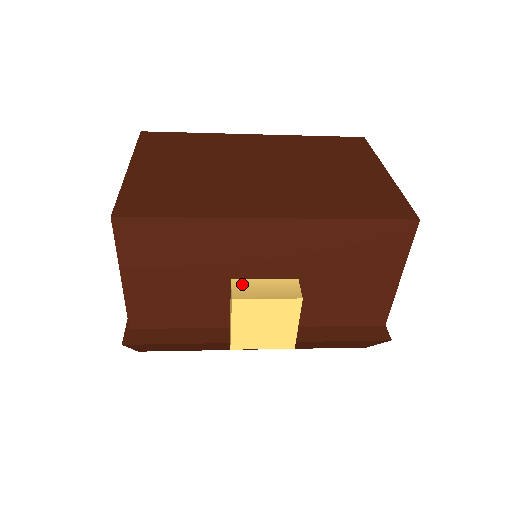
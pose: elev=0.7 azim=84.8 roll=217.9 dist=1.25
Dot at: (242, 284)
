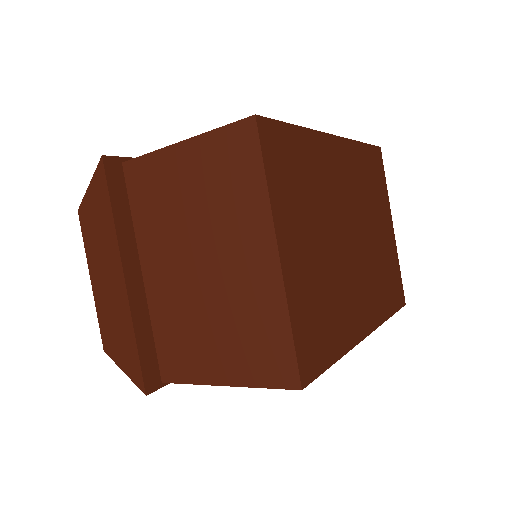
Dot at: occluded
